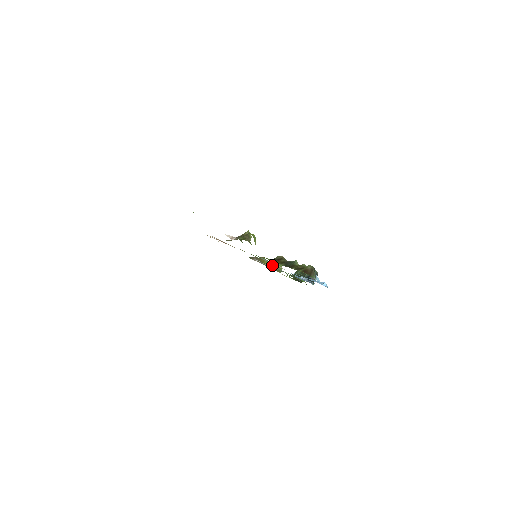
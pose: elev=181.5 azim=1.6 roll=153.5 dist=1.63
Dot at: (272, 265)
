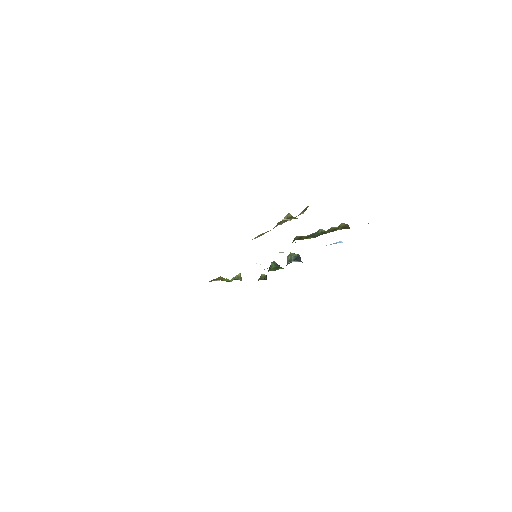
Dot at: (230, 280)
